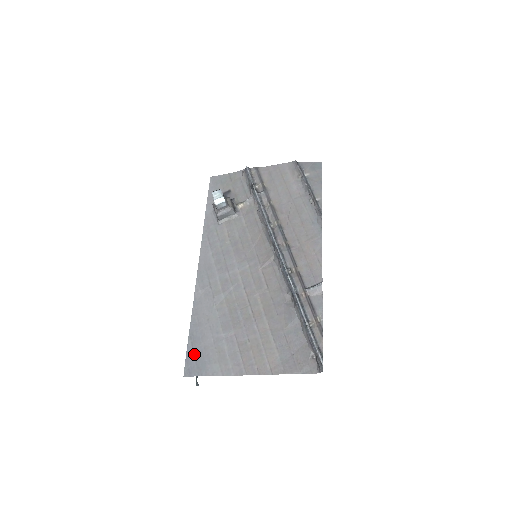
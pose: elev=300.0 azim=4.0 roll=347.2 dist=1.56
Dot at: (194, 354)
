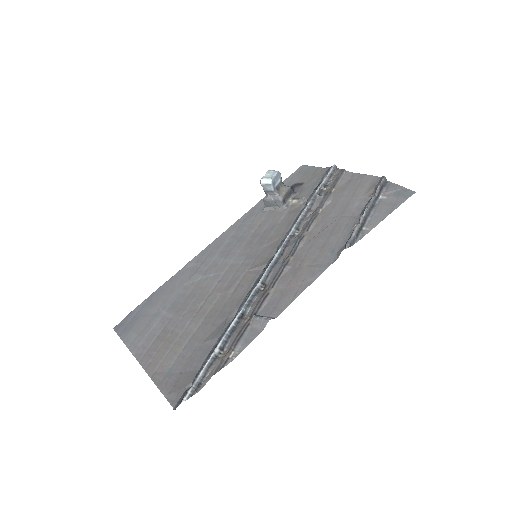
Dot at: (135, 314)
